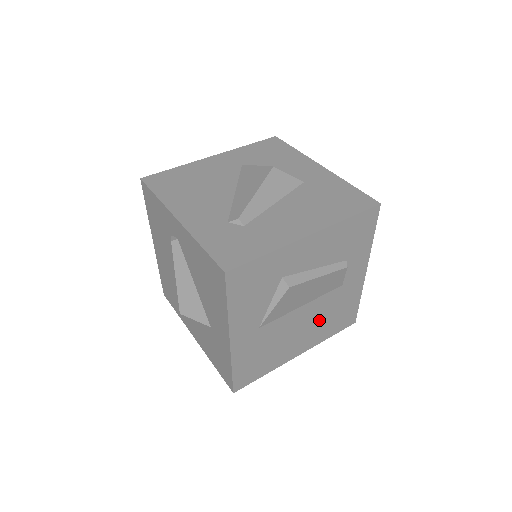
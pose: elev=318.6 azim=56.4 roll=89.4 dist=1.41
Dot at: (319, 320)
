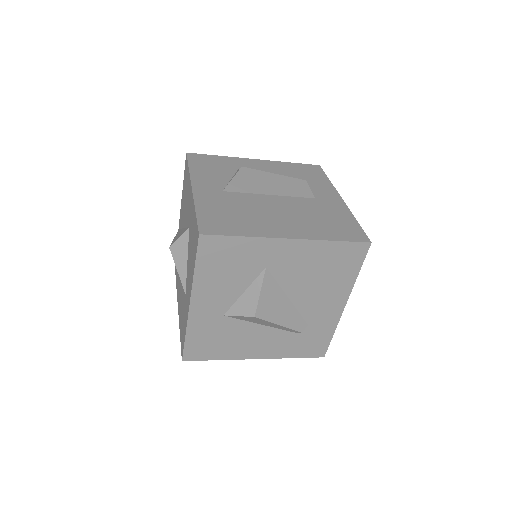
Dot at: (302, 216)
